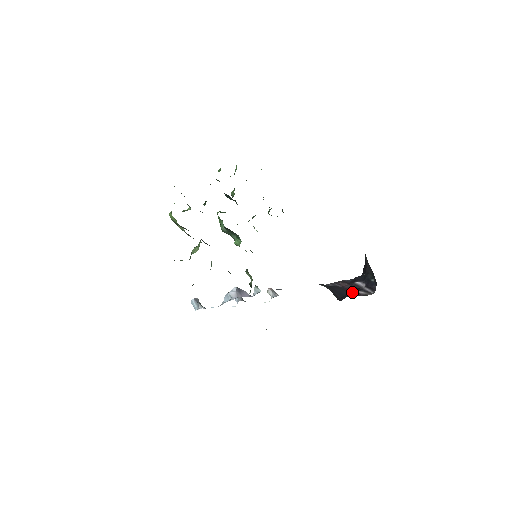
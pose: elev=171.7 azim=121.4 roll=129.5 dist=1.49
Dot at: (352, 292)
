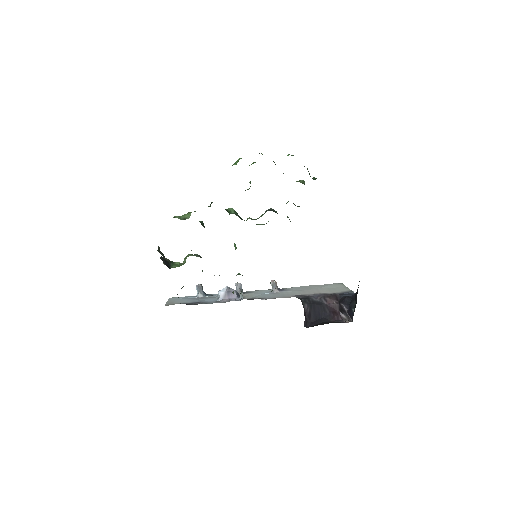
Dot at: (333, 314)
